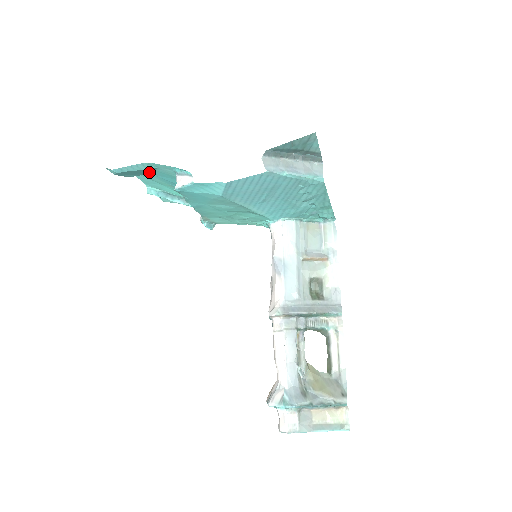
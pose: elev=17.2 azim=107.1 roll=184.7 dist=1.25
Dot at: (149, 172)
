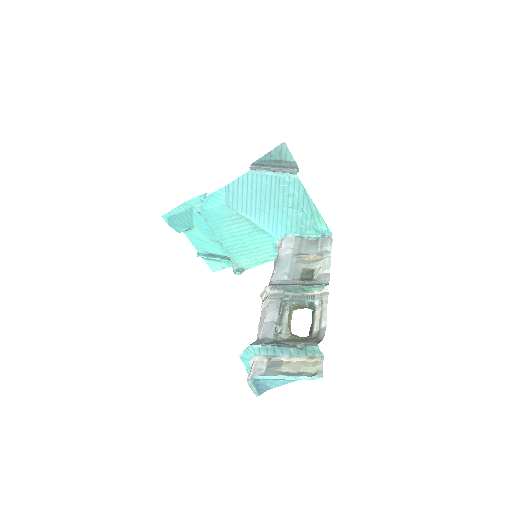
Dot at: (191, 220)
